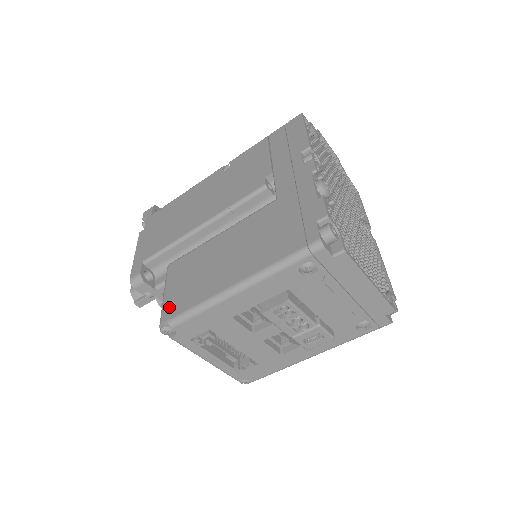
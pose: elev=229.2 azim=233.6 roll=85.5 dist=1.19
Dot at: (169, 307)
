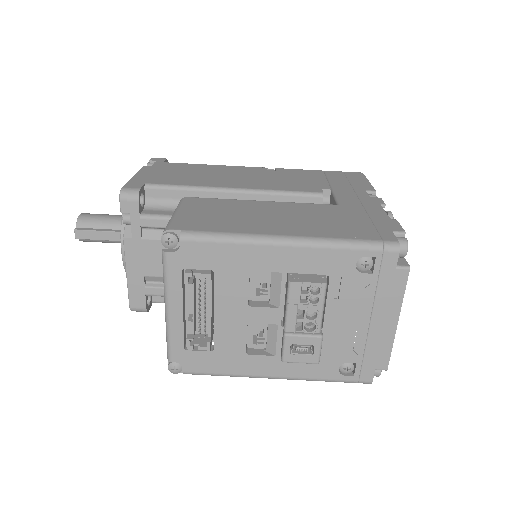
Dot at: (184, 222)
